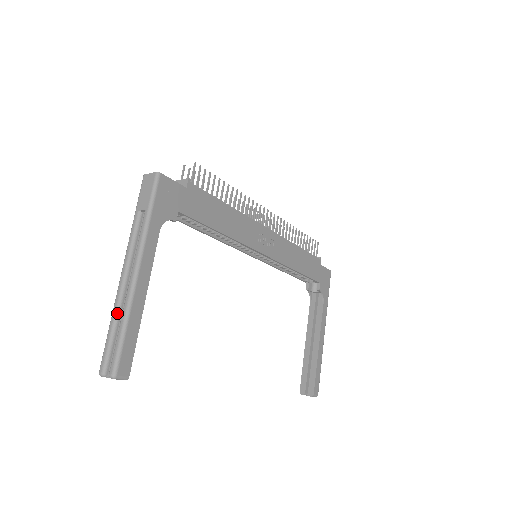
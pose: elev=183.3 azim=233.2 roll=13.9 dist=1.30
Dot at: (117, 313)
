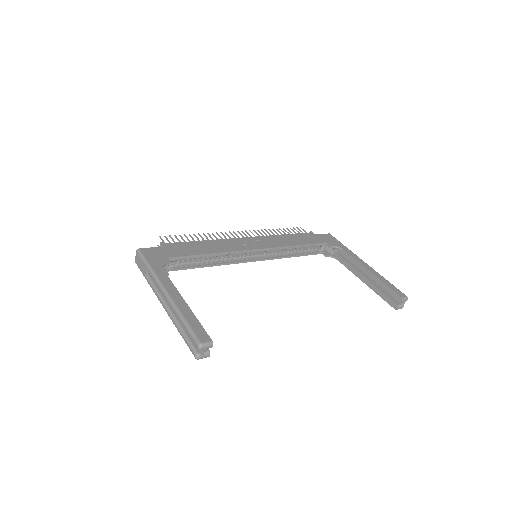
Dot at: (177, 323)
